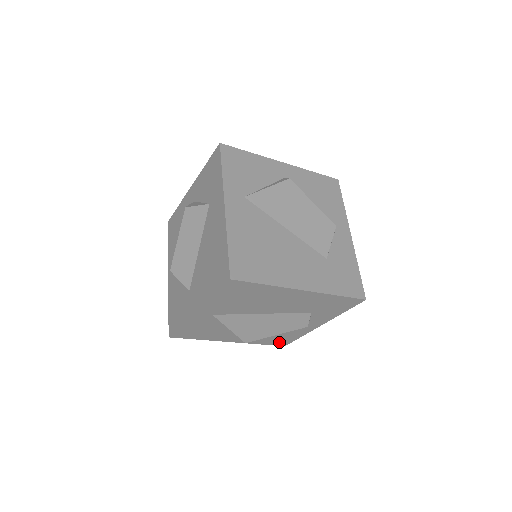
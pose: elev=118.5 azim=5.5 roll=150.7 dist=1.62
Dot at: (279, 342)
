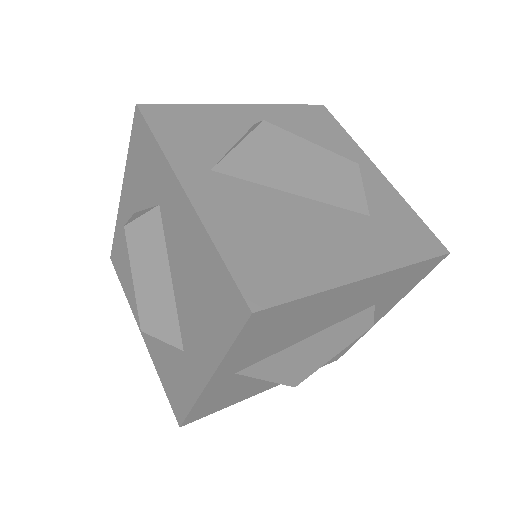
Dot at: occluded
